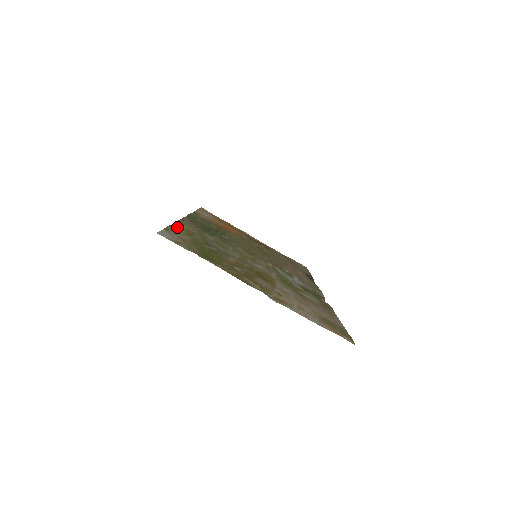
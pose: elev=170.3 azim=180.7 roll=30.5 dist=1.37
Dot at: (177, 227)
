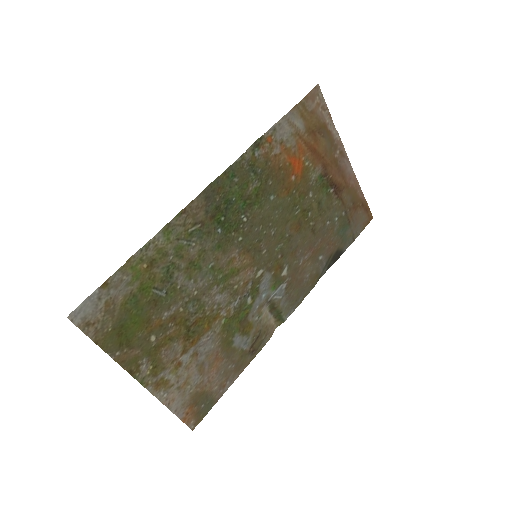
Dot at: (140, 257)
